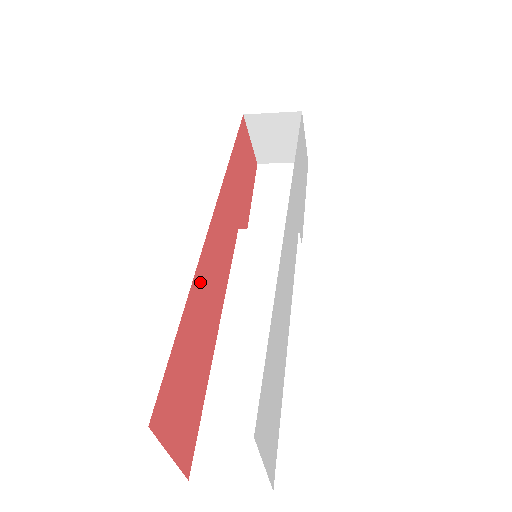
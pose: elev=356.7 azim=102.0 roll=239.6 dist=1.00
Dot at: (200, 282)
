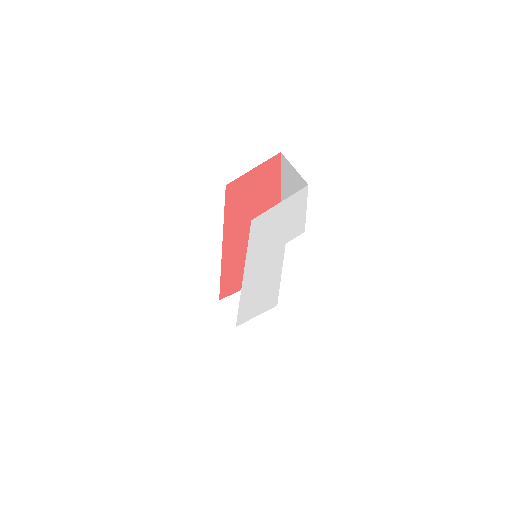
Dot at: (228, 266)
